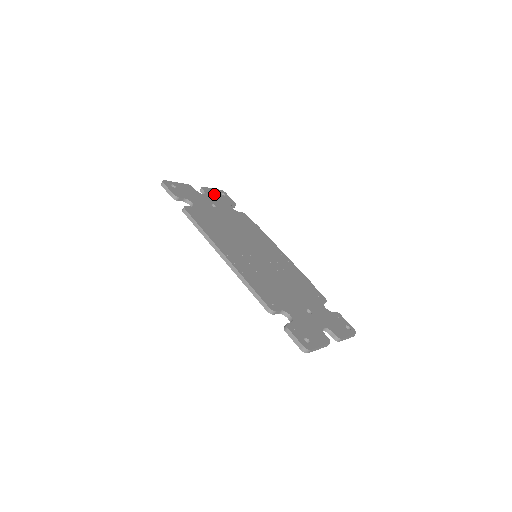
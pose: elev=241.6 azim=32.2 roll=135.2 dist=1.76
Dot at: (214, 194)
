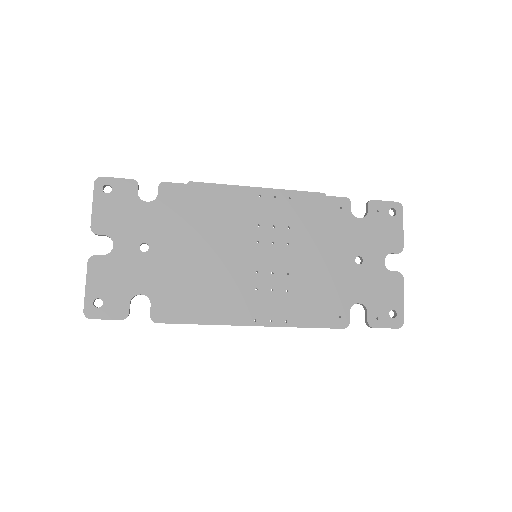
Dot at: (110, 216)
